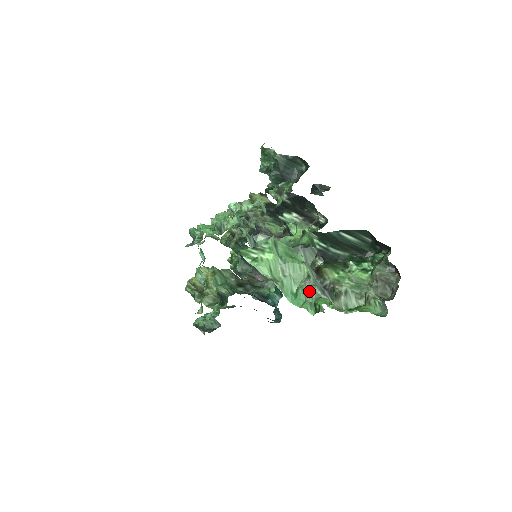
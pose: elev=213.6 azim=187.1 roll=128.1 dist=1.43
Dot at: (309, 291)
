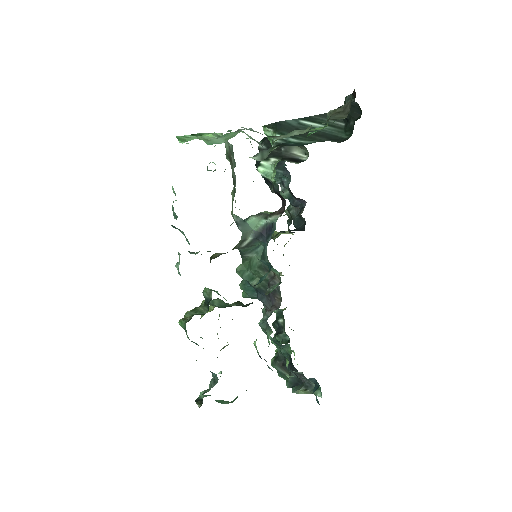
Dot at: (234, 132)
